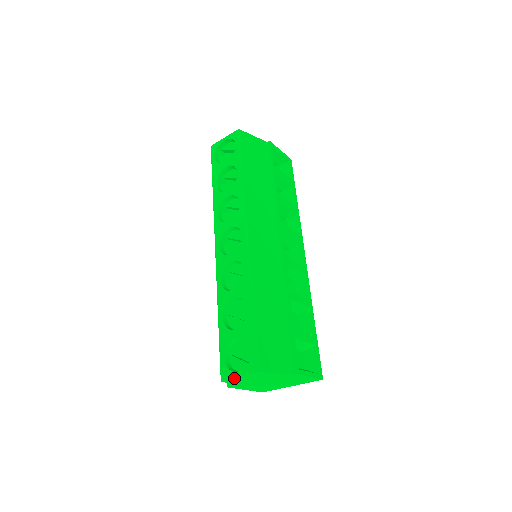
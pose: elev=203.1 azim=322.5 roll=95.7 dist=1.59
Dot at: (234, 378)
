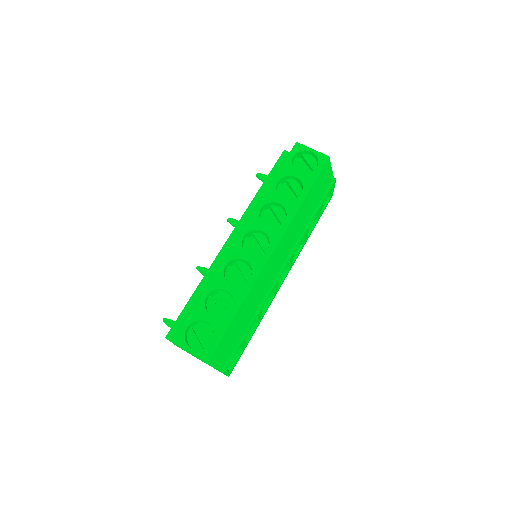
Dot at: (184, 348)
